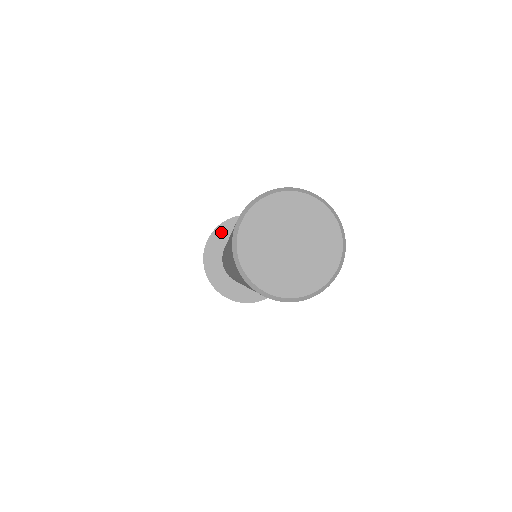
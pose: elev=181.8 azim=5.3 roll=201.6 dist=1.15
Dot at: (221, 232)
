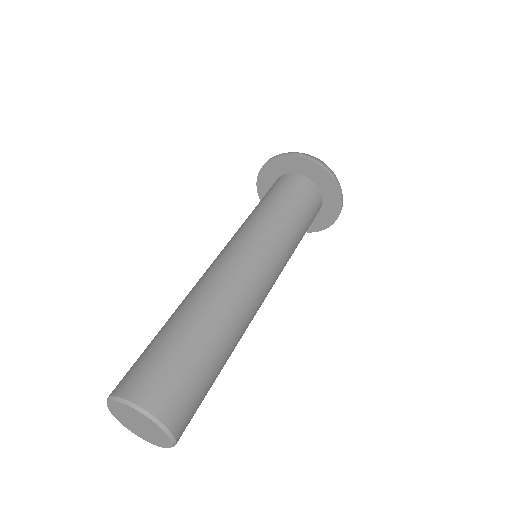
Dot at: (309, 166)
